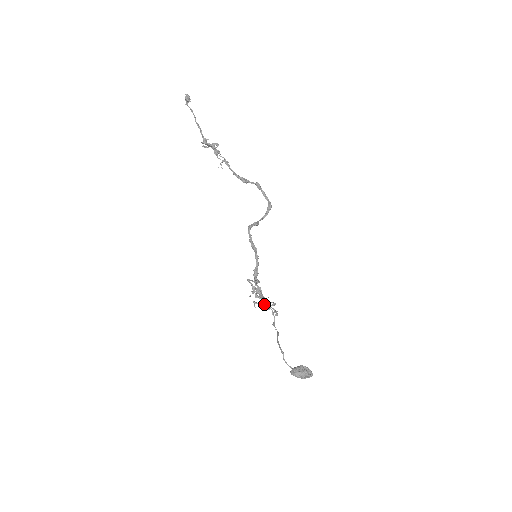
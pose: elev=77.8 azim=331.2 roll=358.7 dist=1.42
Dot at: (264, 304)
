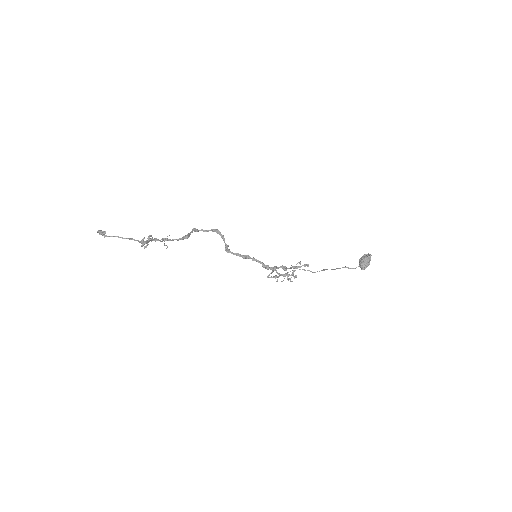
Dot at: occluded
